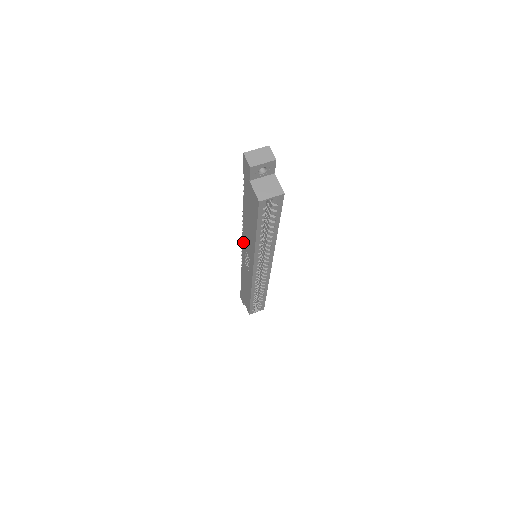
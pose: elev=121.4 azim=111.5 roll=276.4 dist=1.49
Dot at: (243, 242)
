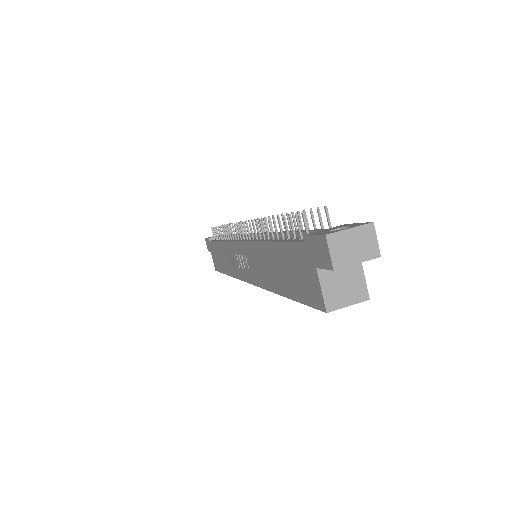
Dot at: (245, 246)
